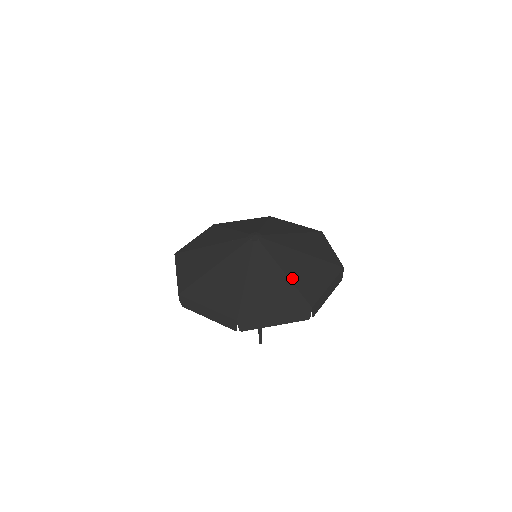
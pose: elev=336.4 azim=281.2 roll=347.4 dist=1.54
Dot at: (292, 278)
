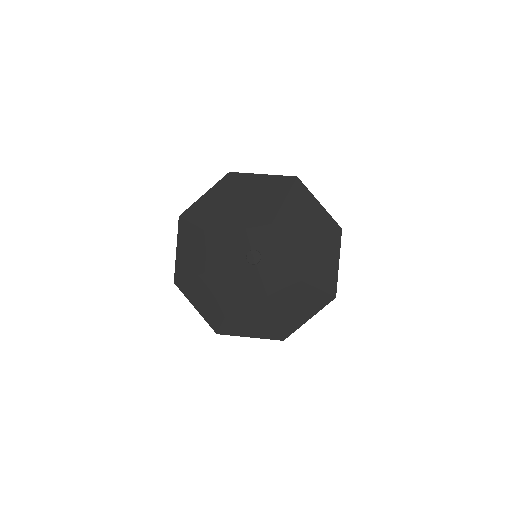
Dot at: (276, 310)
